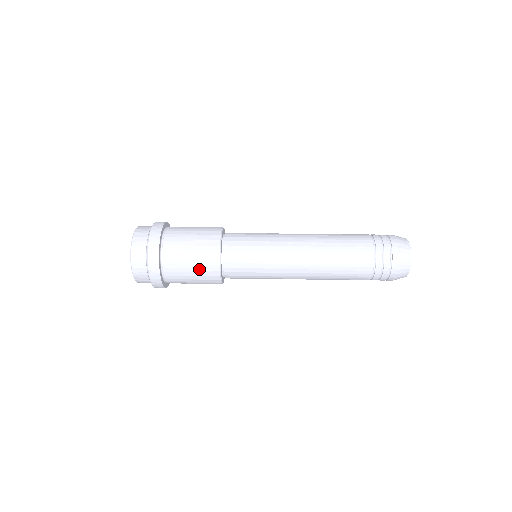
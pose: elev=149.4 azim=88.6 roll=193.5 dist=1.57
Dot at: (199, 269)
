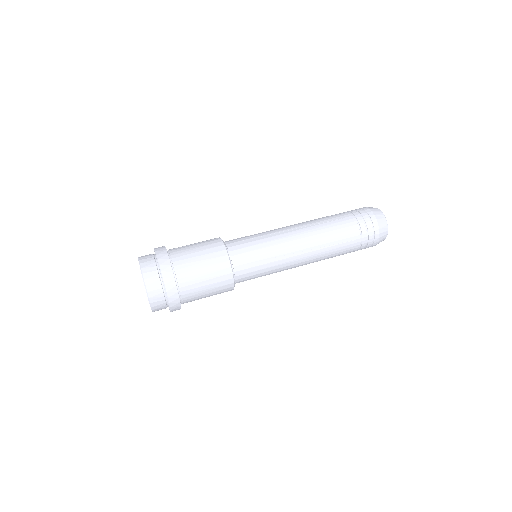
Dot at: occluded
